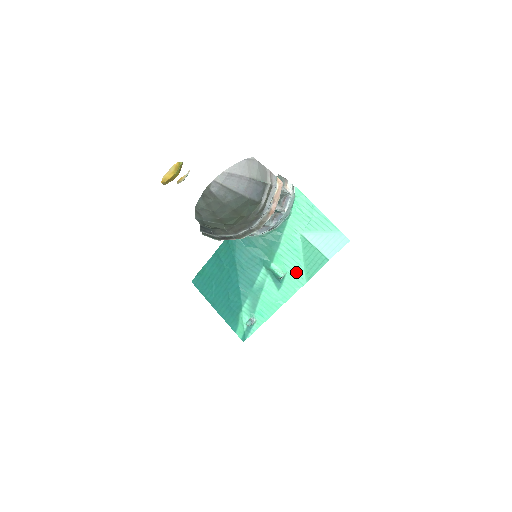
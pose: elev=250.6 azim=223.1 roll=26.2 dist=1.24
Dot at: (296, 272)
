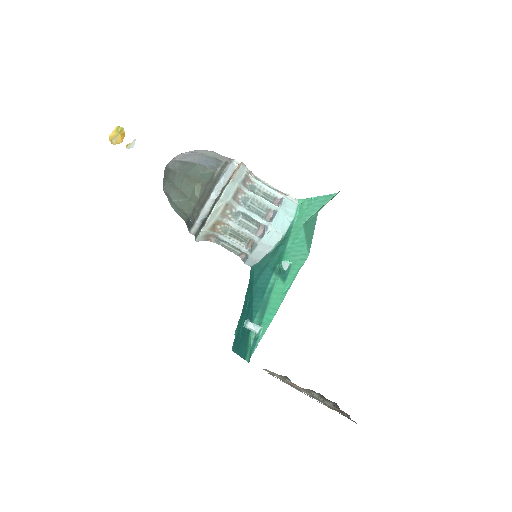
Dot at: (300, 254)
